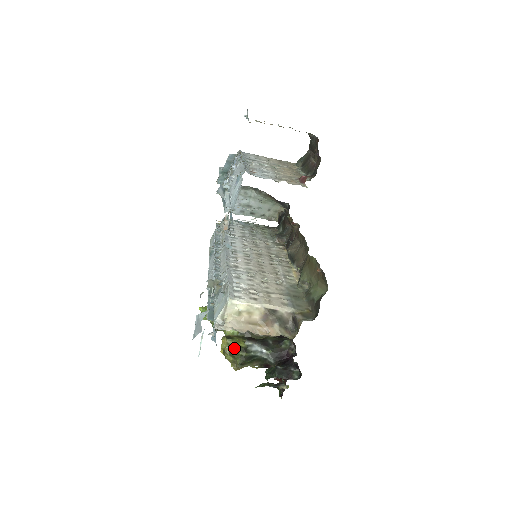
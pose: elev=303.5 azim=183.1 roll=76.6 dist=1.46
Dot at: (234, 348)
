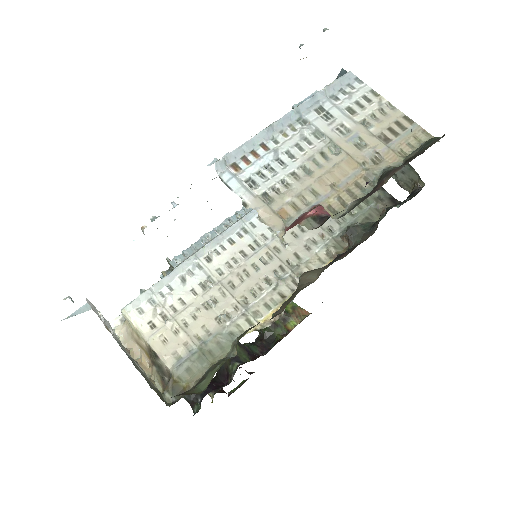
Dot at: occluded
